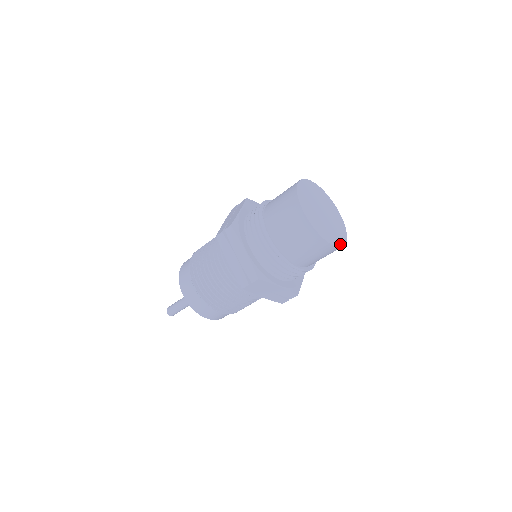
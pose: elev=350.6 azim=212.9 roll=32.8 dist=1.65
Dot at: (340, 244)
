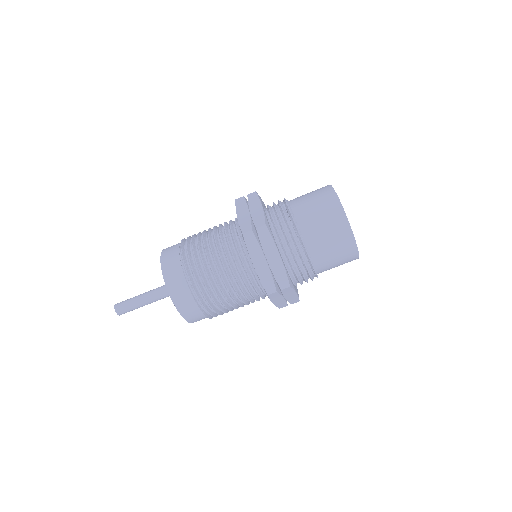
Dot at: (355, 242)
